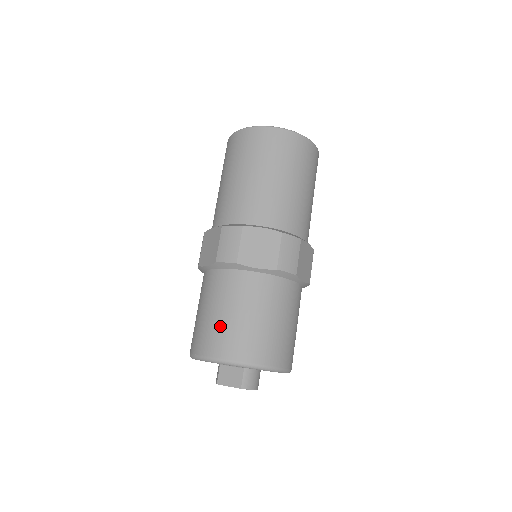
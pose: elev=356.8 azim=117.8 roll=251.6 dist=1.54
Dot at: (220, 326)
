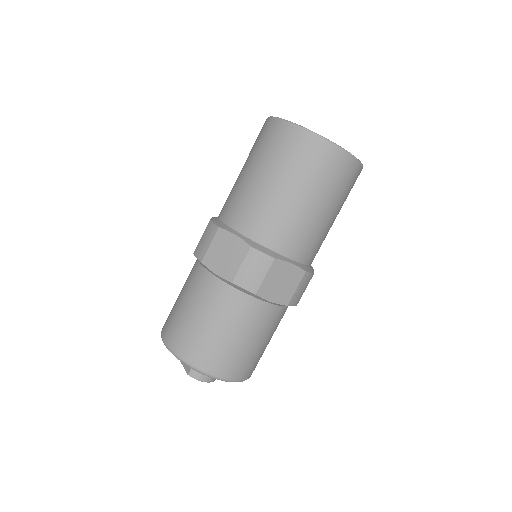
Dot at: (176, 314)
